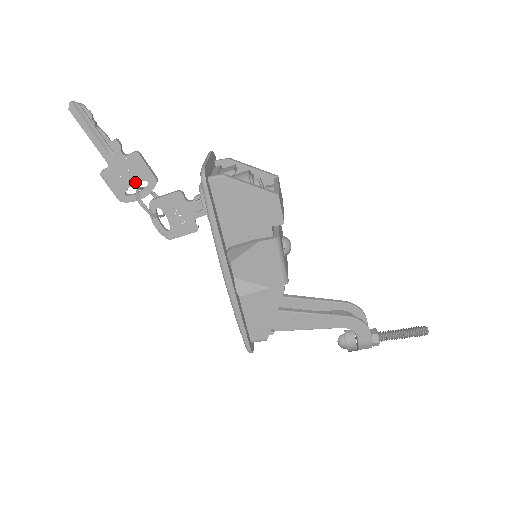
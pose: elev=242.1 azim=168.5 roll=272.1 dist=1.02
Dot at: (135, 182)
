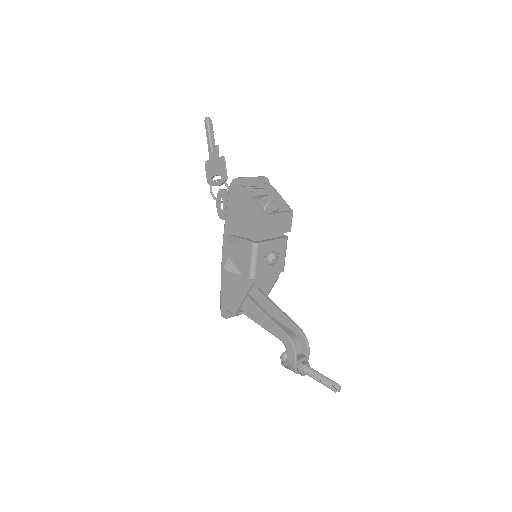
Dot at: (217, 174)
